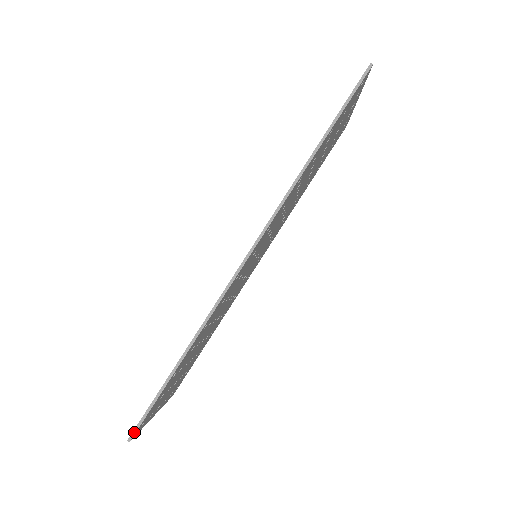
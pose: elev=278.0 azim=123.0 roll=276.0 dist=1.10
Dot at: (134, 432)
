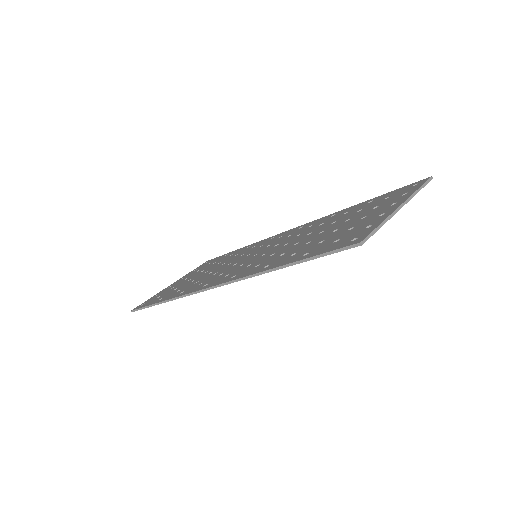
Dot at: (134, 310)
